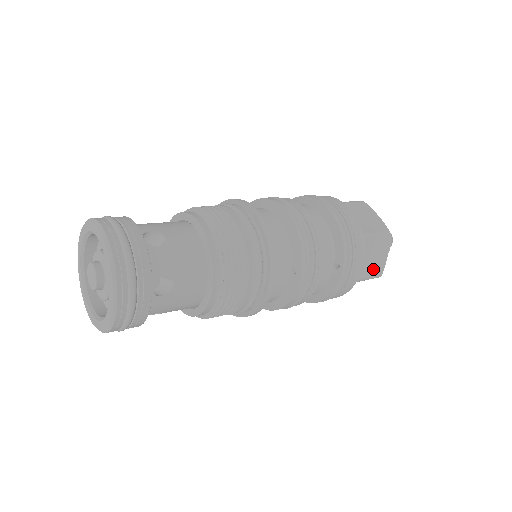
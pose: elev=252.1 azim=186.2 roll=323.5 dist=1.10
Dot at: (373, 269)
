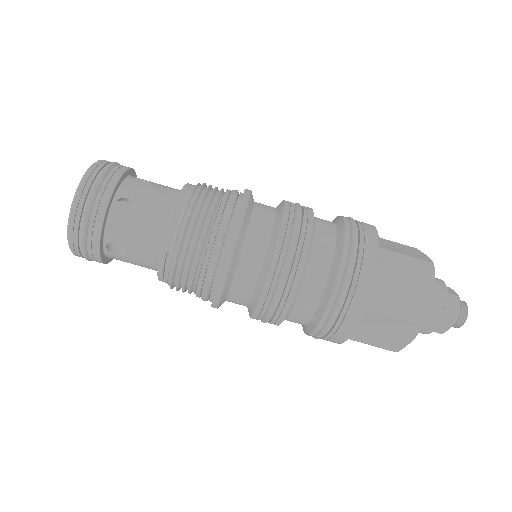
Dot at: (383, 342)
